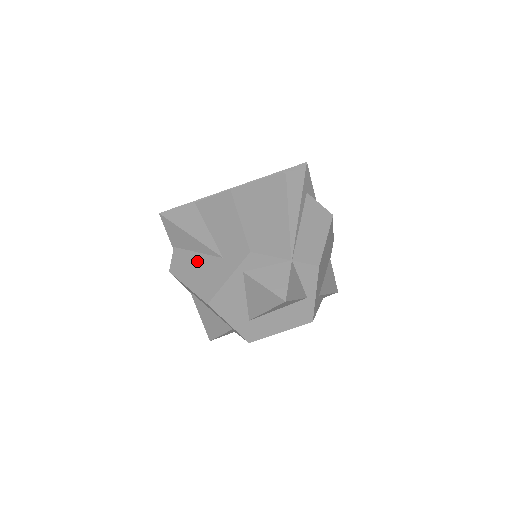
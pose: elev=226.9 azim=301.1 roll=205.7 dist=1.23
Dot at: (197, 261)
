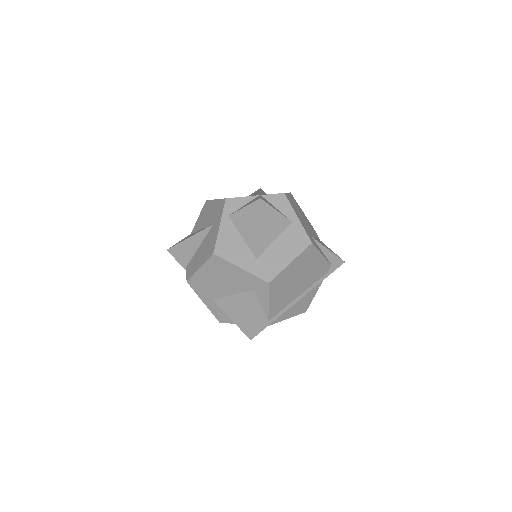
Dot at: (200, 249)
